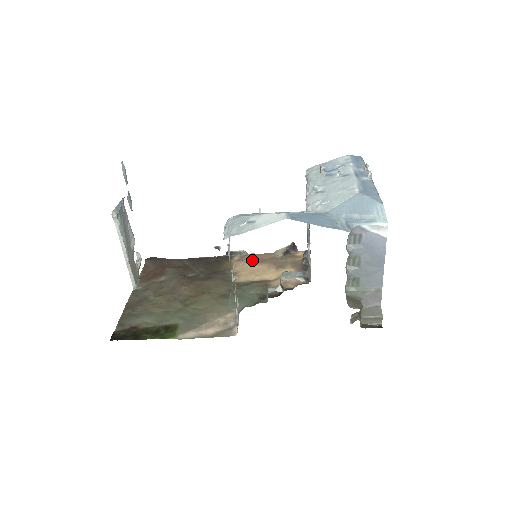
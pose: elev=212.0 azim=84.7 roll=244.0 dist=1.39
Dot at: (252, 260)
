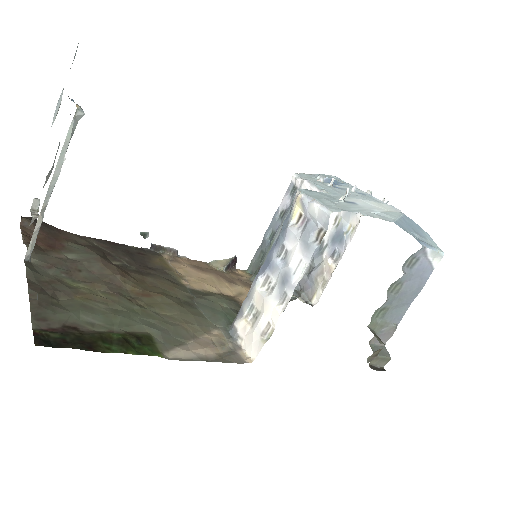
Dot at: (190, 265)
